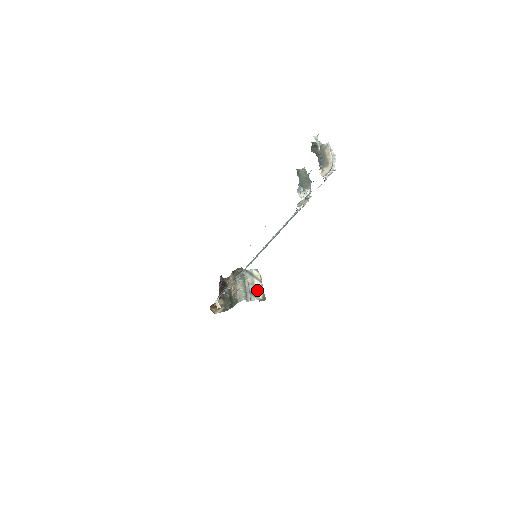
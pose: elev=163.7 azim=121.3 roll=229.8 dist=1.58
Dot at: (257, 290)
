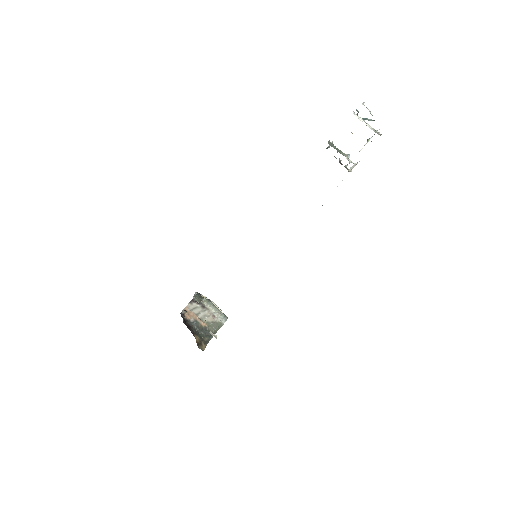
Dot at: occluded
